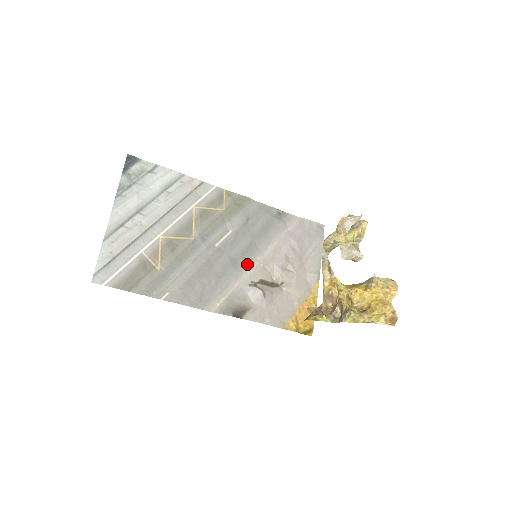
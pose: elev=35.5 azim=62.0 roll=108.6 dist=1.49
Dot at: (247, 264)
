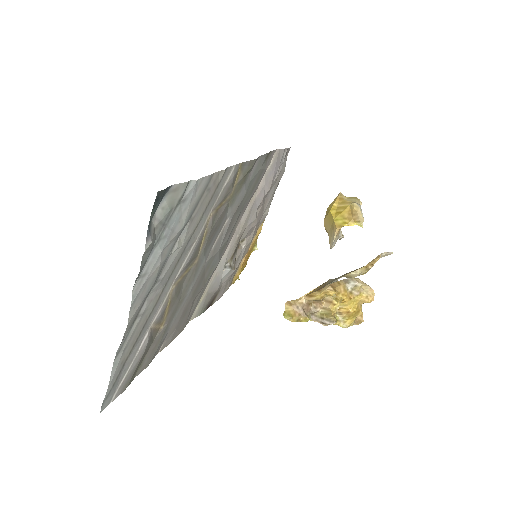
Dot at: (228, 244)
